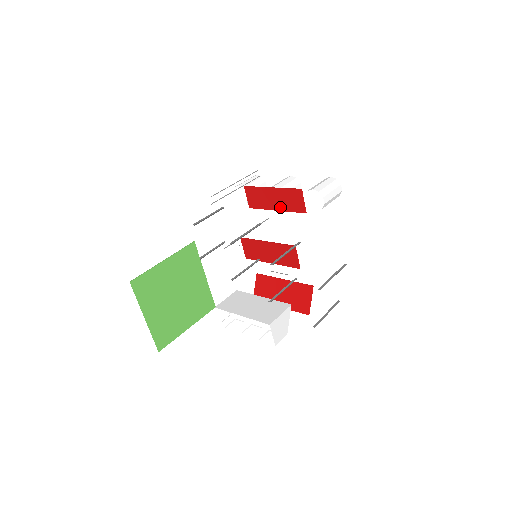
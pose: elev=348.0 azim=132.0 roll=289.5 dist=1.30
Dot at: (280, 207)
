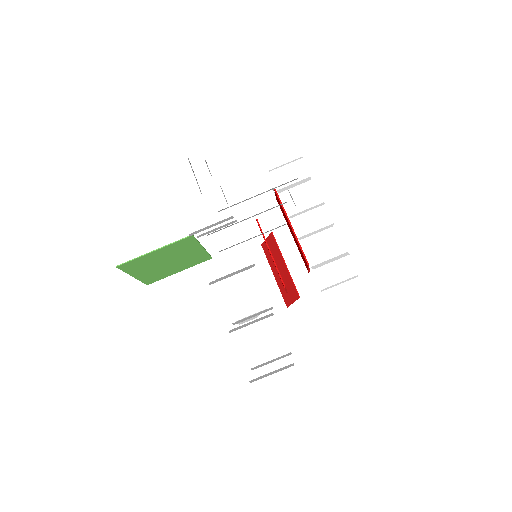
Dot at: (294, 240)
